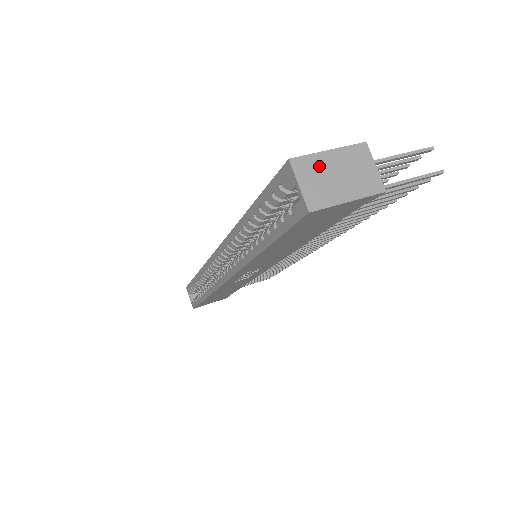
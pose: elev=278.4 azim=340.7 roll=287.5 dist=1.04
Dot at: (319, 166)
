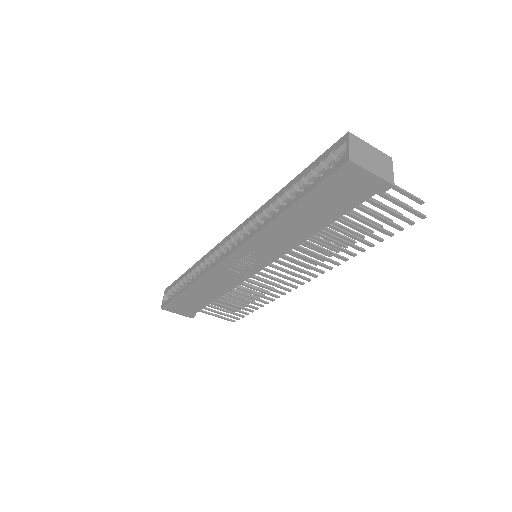
Dot at: (363, 147)
